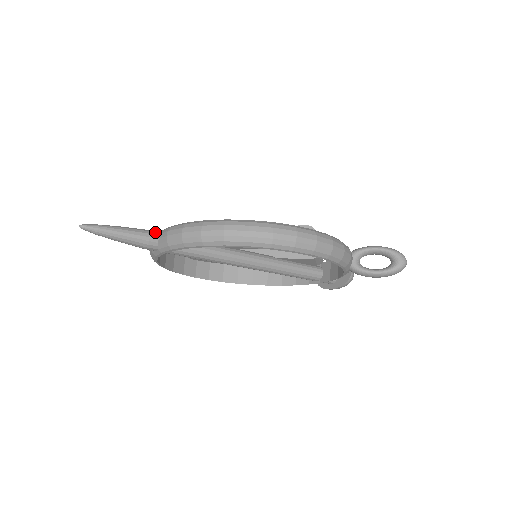
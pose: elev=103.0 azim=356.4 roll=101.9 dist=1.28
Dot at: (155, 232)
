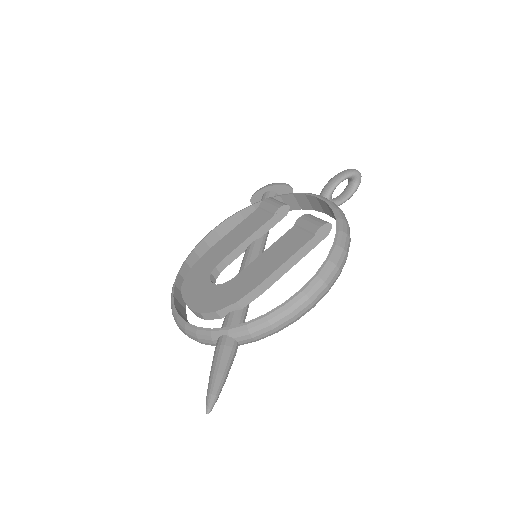
Dot at: (230, 341)
